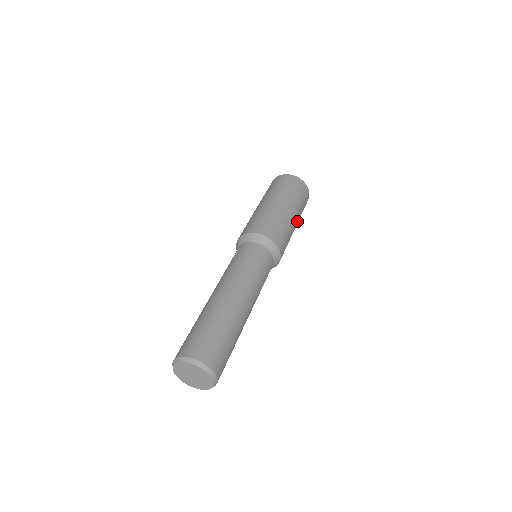
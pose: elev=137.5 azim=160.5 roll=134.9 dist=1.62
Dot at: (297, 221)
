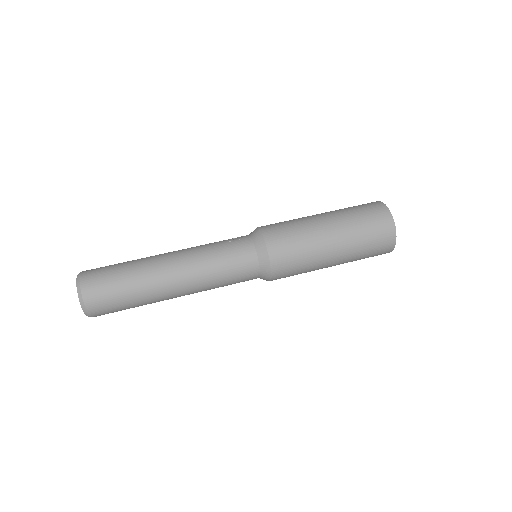
Dot at: (340, 262)
